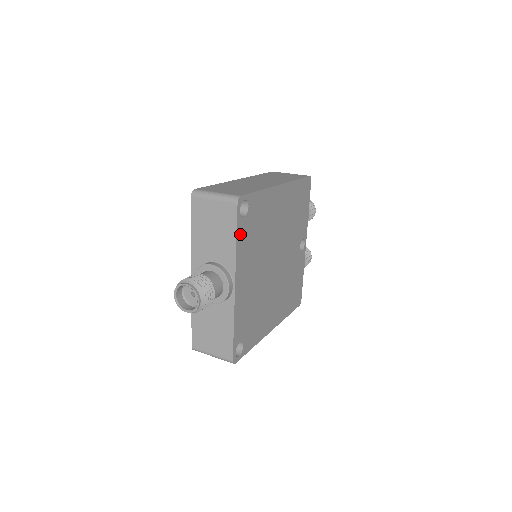
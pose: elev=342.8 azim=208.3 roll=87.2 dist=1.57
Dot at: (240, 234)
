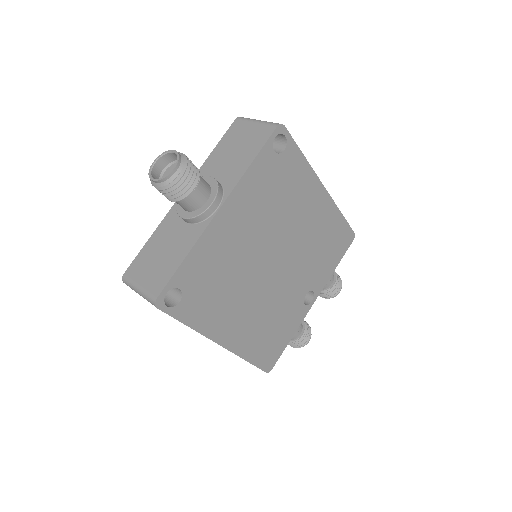
Dot at: (260, 162)
